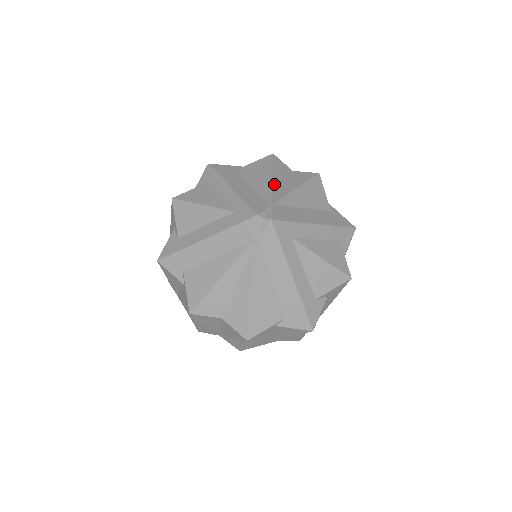
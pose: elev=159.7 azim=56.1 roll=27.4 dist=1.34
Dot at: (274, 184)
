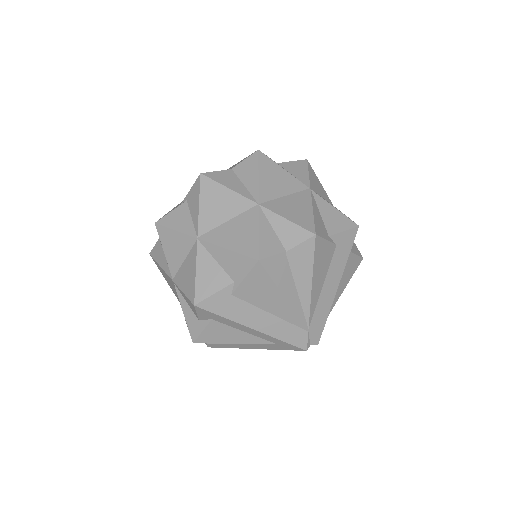
Dot at: (292, 305)
